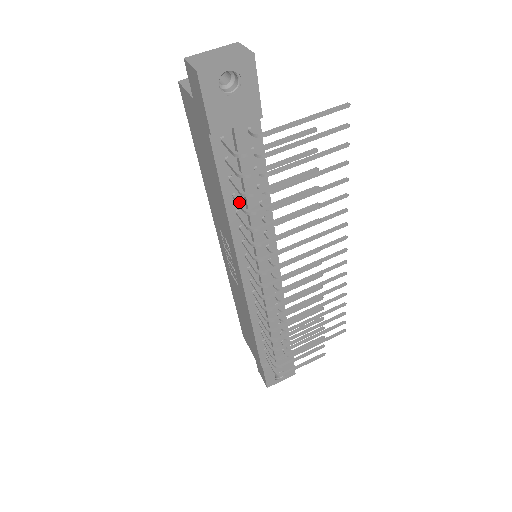
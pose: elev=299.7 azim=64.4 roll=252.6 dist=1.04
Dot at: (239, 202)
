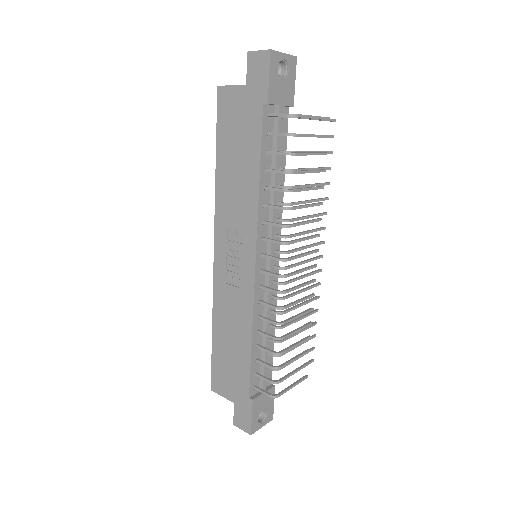
Dot at: occluded
